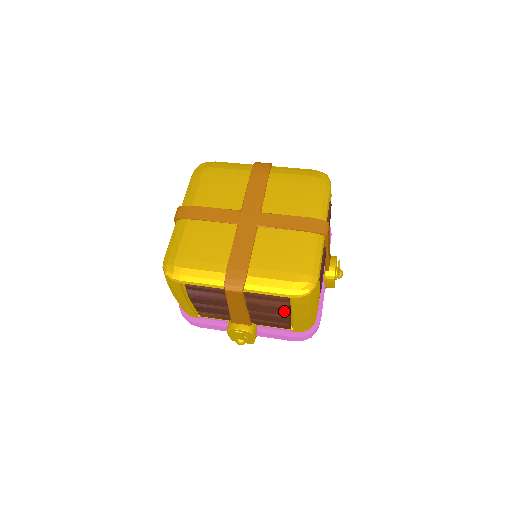
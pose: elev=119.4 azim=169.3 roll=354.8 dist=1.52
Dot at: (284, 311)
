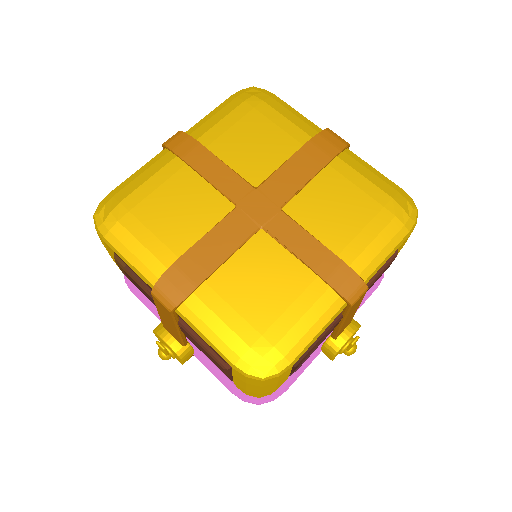
Dot at: (222, 369)
